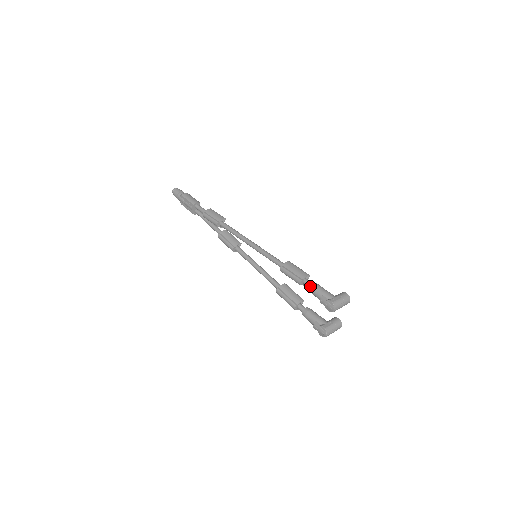
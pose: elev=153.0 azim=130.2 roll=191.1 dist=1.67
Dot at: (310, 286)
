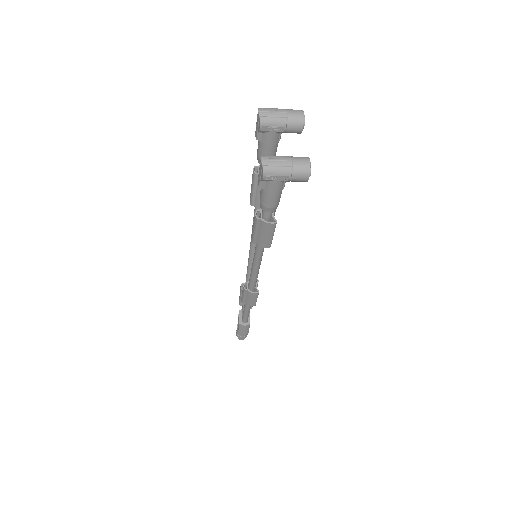
Dot at: occluded
